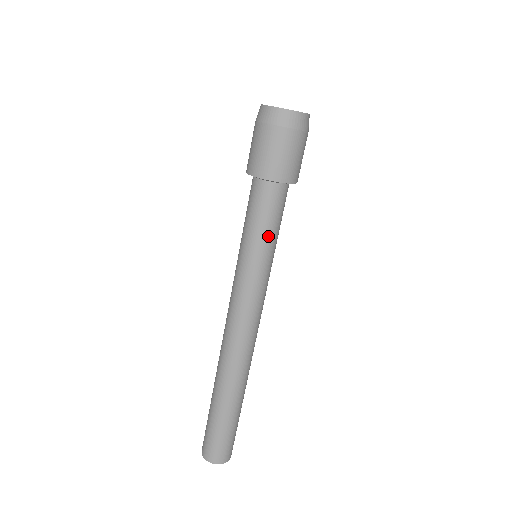
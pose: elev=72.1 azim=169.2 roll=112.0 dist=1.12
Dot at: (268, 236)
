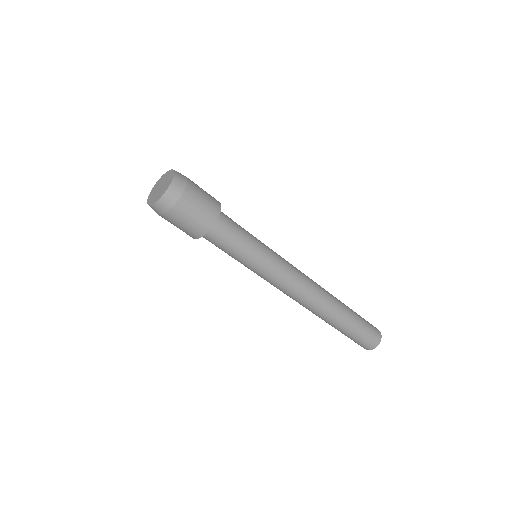
Dot at: (248, 245)
